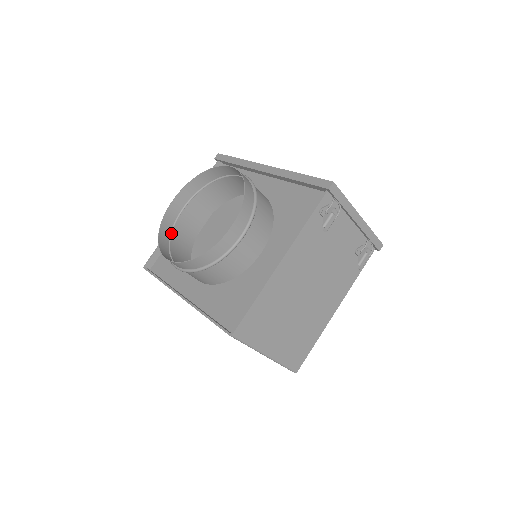
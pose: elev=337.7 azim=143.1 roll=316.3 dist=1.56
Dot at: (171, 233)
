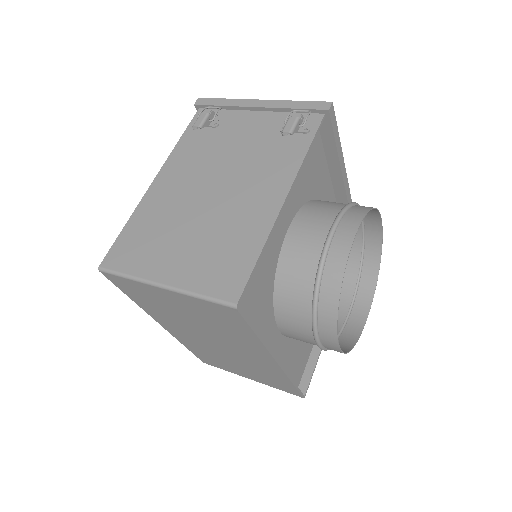
Dot at: occluded
